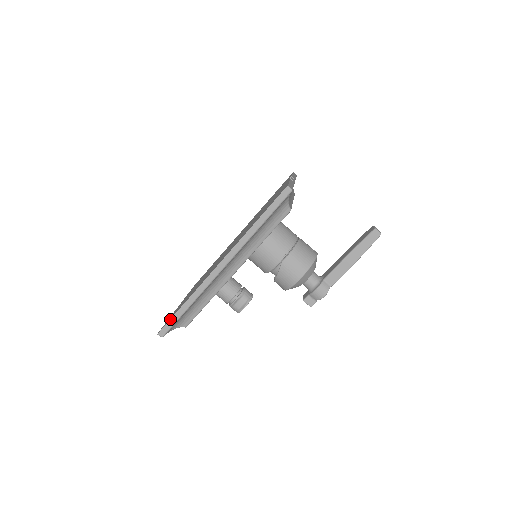
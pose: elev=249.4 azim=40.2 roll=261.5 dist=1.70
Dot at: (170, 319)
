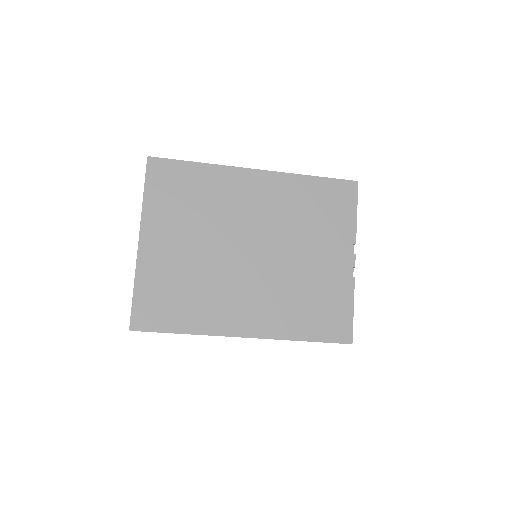
Dot at: (157, 332)
